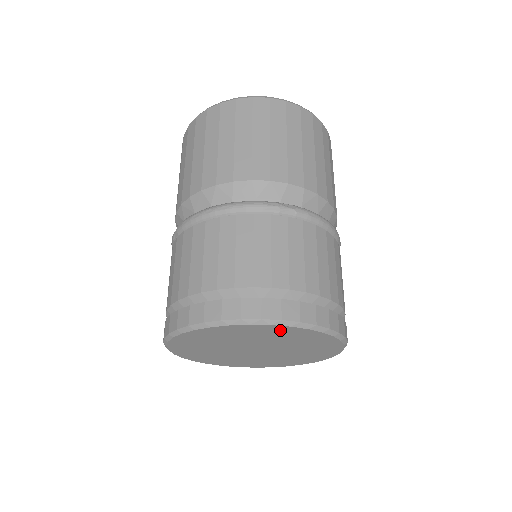
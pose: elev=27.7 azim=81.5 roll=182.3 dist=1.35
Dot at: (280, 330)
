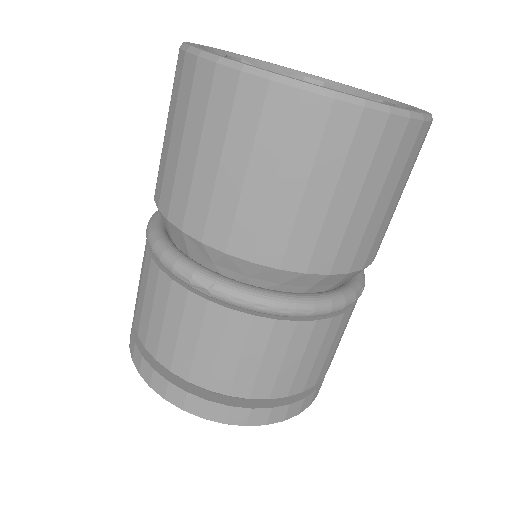
Dot at: occluded
